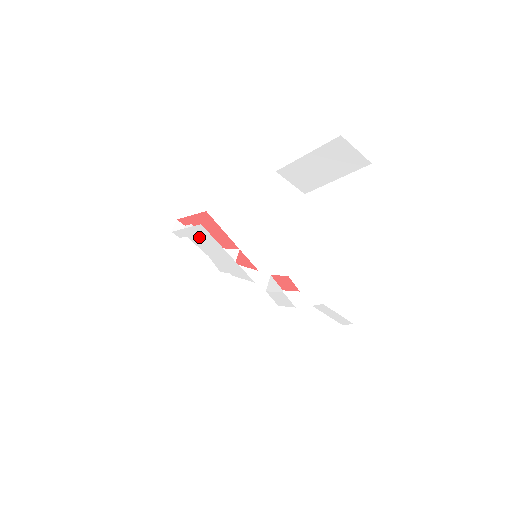
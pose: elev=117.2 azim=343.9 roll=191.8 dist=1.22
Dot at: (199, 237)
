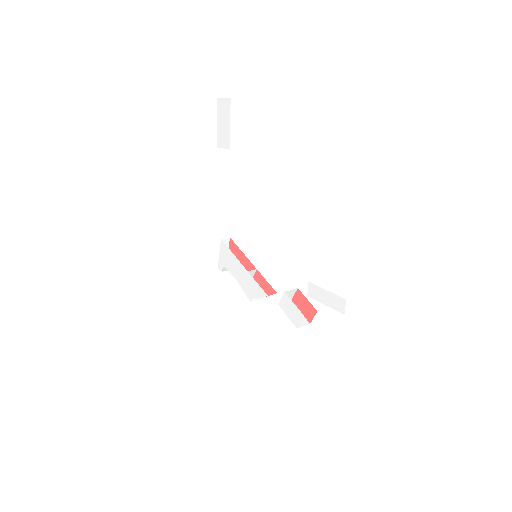
Dot at: (226, 258)
